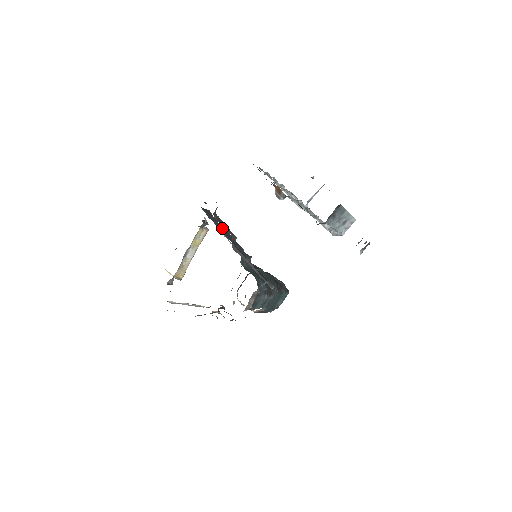
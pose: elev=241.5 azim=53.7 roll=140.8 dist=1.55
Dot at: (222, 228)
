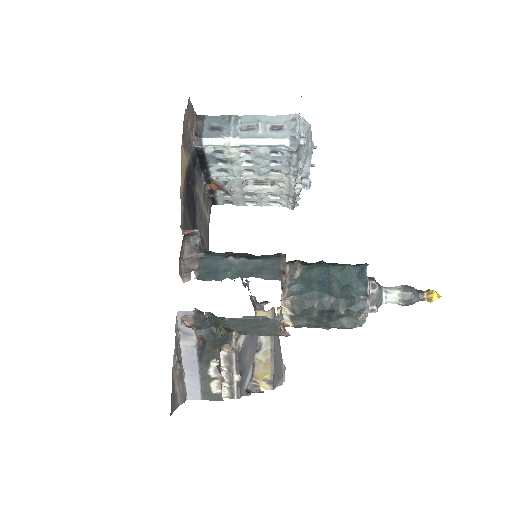
Dot at: occluded
